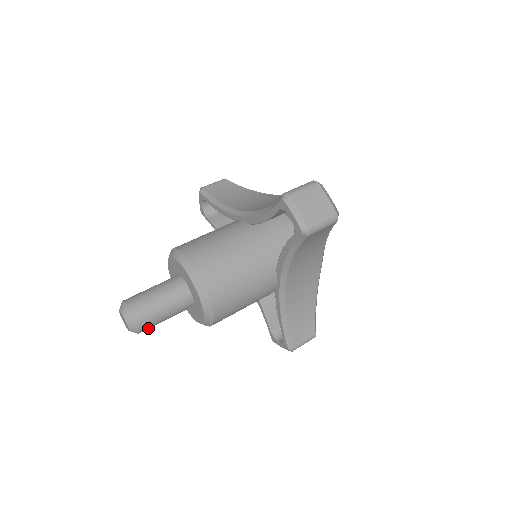
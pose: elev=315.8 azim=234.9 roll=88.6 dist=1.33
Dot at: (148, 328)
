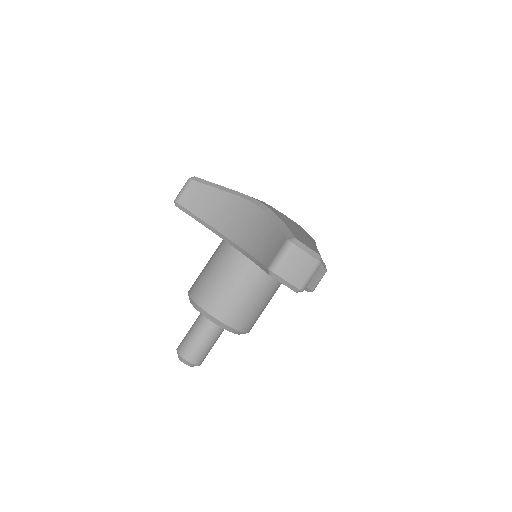
Dot at: occluded
